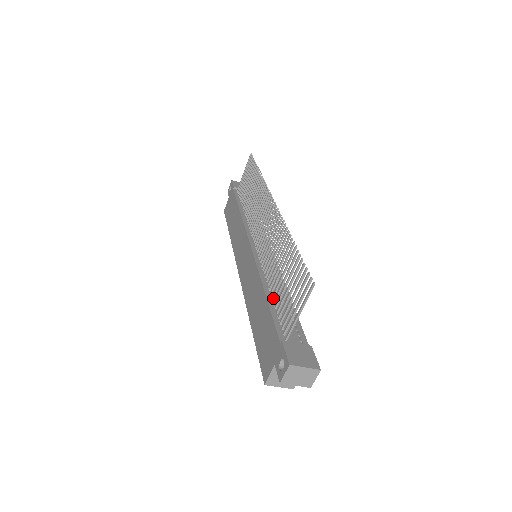
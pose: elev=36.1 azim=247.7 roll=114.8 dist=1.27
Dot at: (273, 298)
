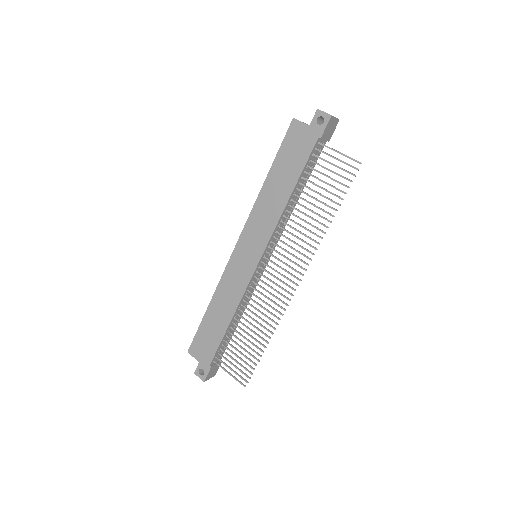
Dot at: (231, 327)
